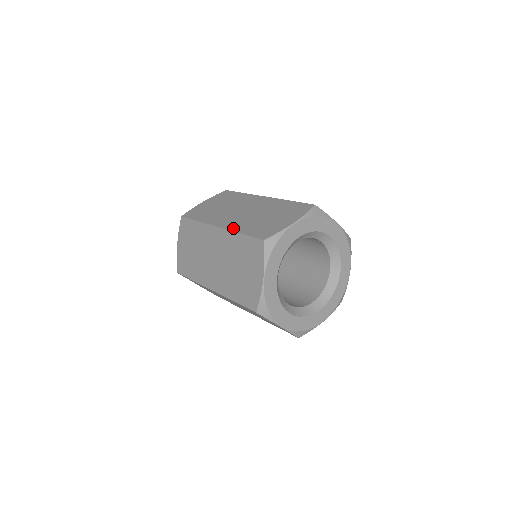
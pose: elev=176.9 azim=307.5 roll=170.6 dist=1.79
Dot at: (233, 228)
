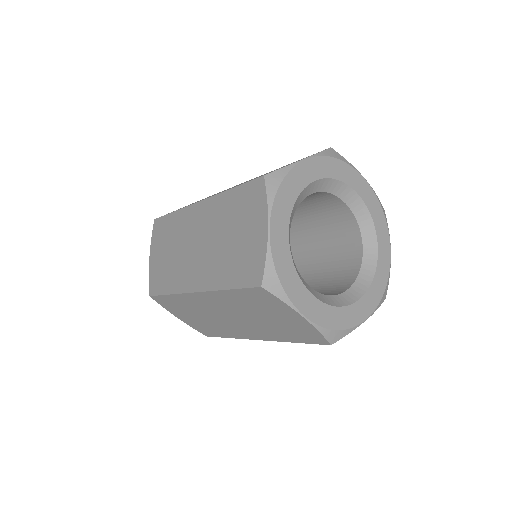
Dot at: occluded
